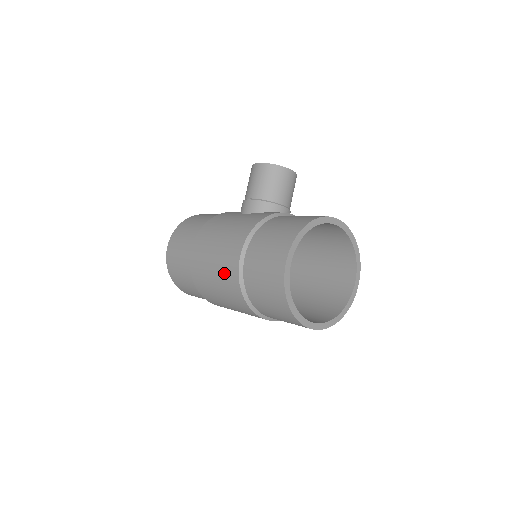
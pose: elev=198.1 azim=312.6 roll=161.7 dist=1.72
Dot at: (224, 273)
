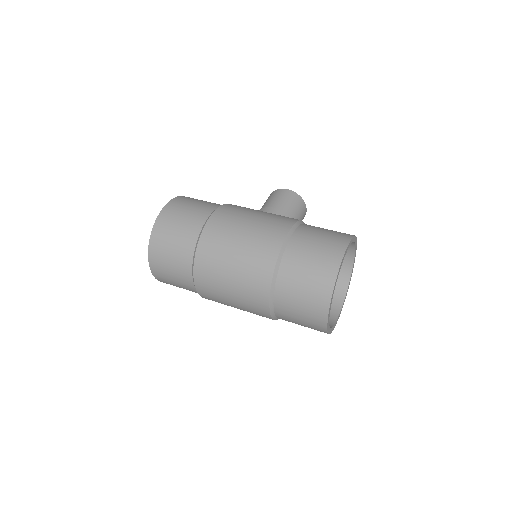
Dot at: (260, 240)
